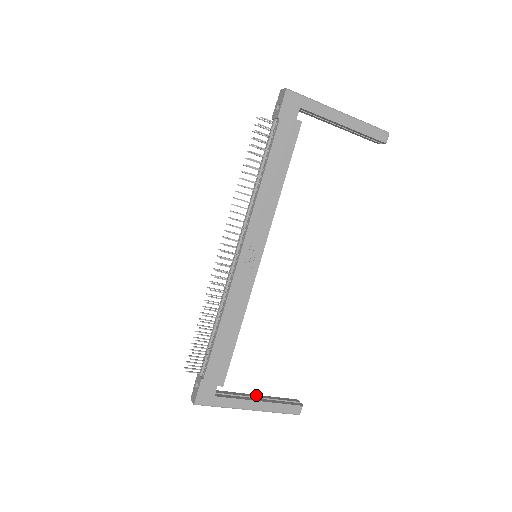
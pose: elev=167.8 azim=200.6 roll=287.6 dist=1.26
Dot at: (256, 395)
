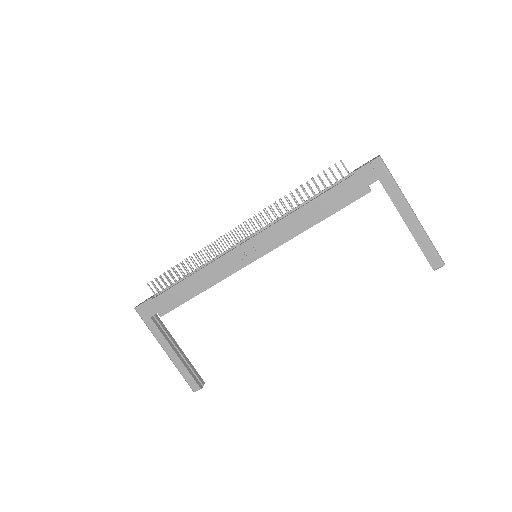
Dot at: (180, 348)
